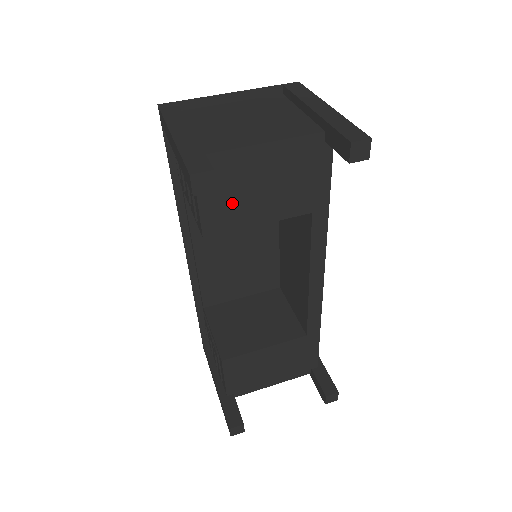
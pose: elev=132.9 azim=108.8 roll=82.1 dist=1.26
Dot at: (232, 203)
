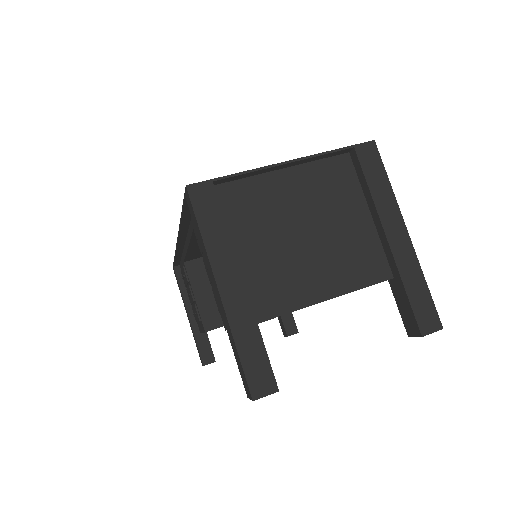
Dot at: occluded
